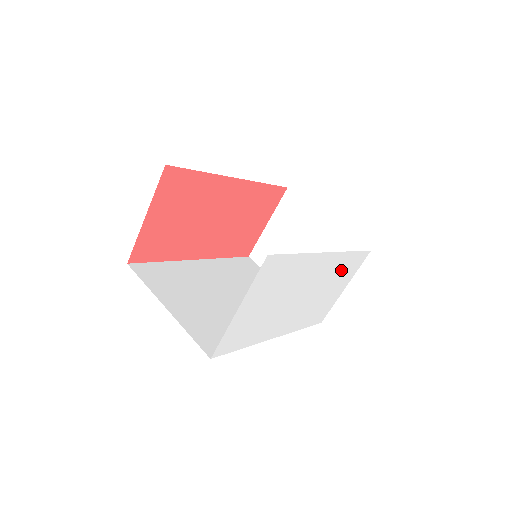
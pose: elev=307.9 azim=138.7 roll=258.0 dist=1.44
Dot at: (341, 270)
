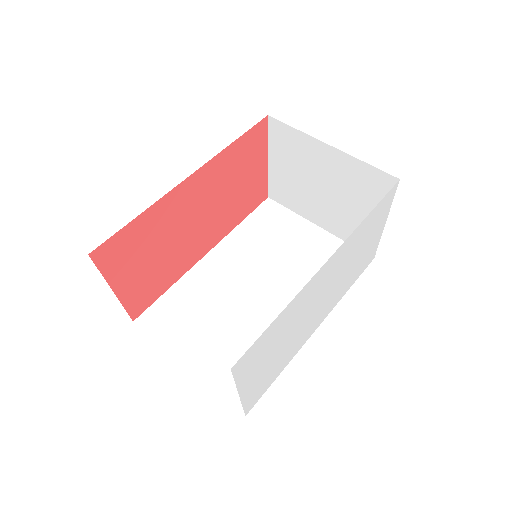
Dot at: (363, 234)
